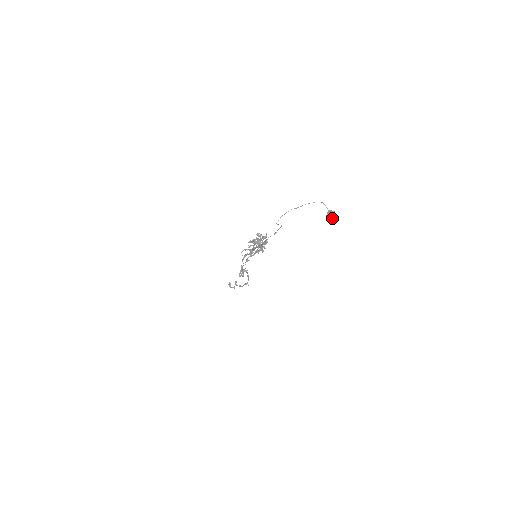
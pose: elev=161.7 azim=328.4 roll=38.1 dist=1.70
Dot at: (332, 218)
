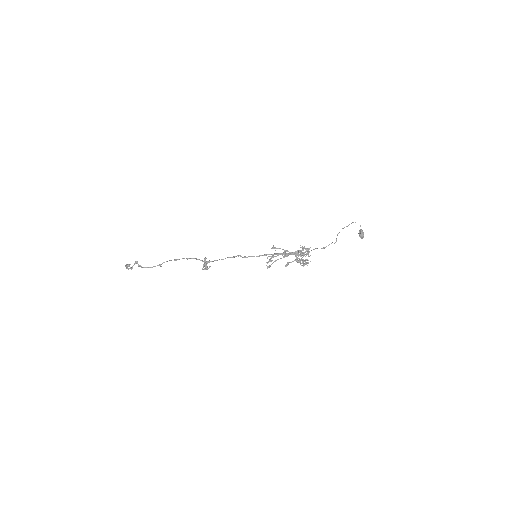
Dot at: occluded
